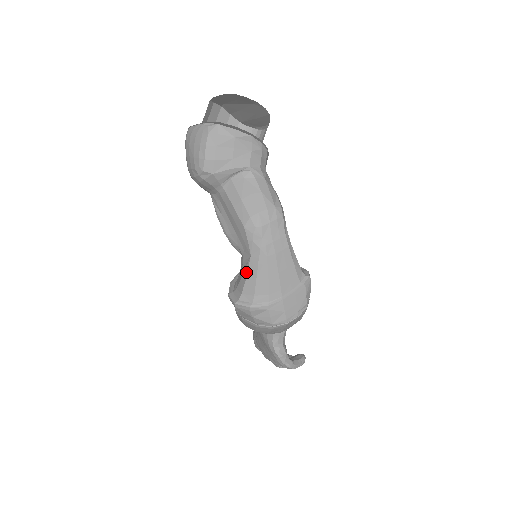
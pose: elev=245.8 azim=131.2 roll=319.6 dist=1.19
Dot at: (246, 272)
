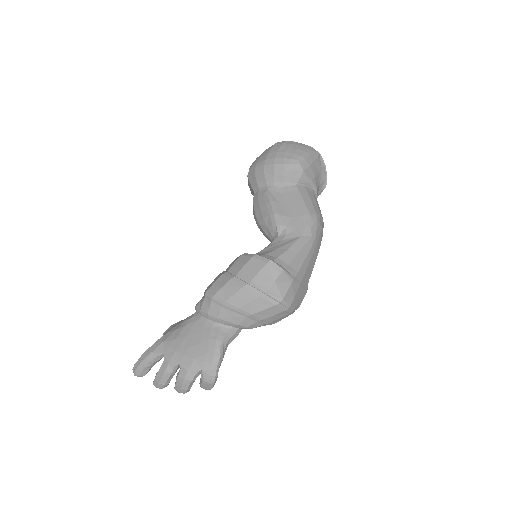
Dot at: (290, 245)
